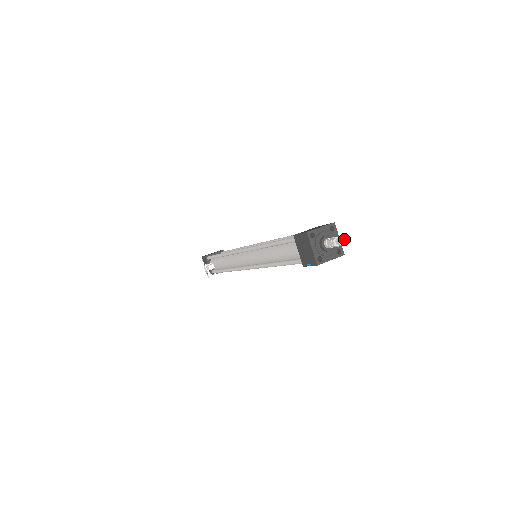
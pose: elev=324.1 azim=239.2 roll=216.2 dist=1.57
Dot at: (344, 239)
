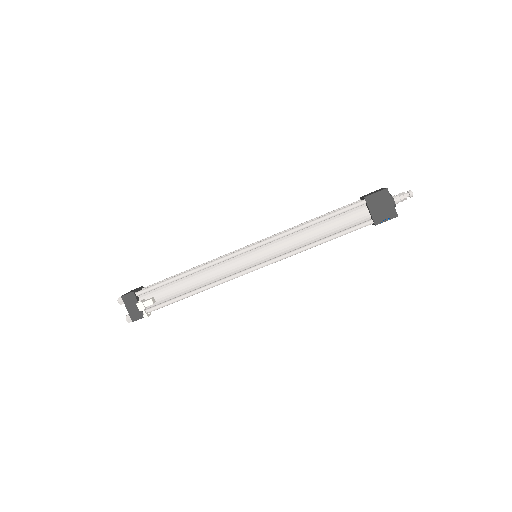
Dot at: (411, 192)
